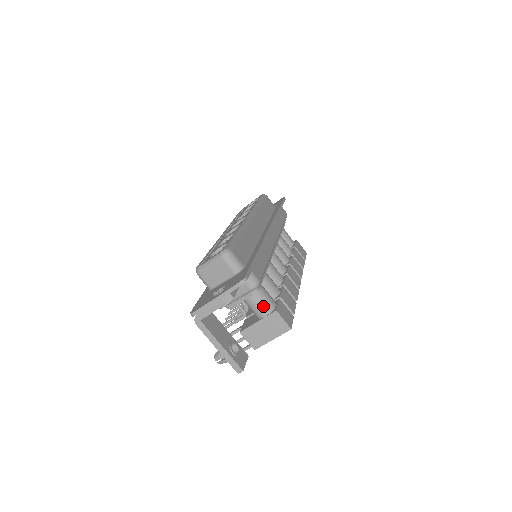
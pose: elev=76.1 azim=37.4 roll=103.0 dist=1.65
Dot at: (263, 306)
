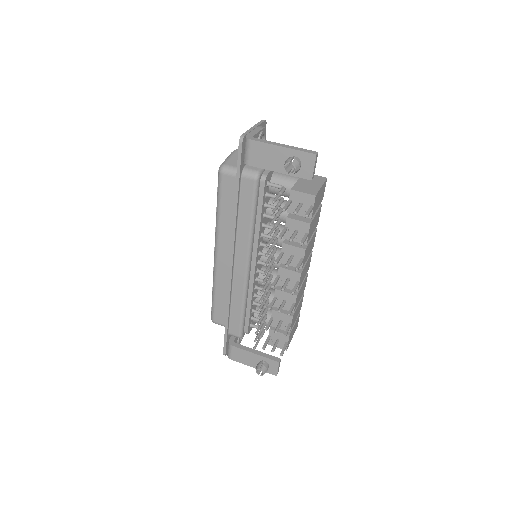
Dot at: occluded
